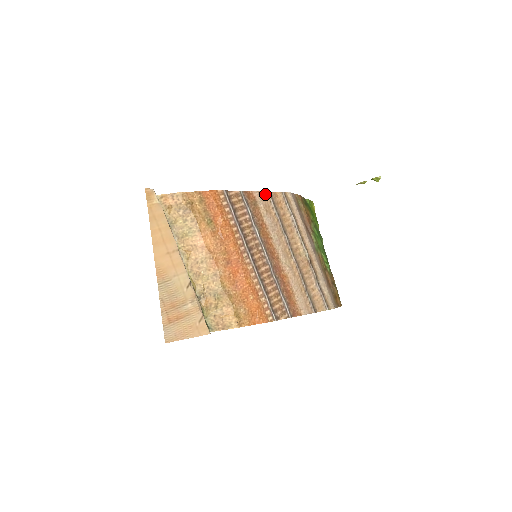
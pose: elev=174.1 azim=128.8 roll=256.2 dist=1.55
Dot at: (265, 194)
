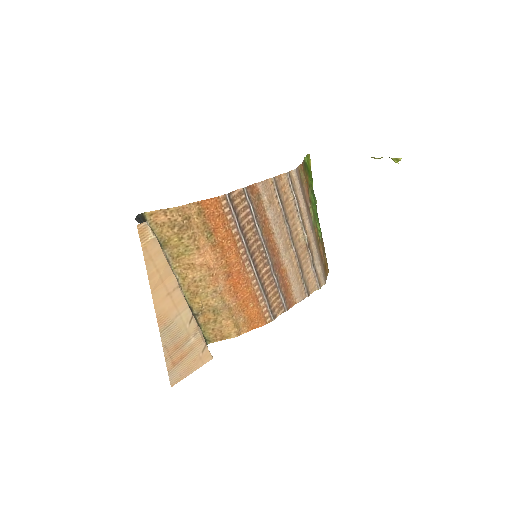
Dot at: (269, 181)
